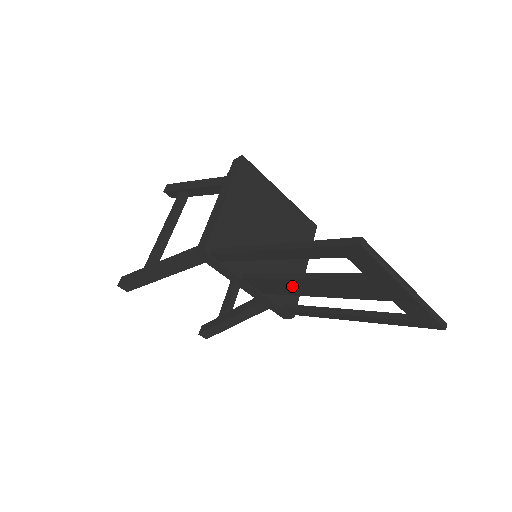
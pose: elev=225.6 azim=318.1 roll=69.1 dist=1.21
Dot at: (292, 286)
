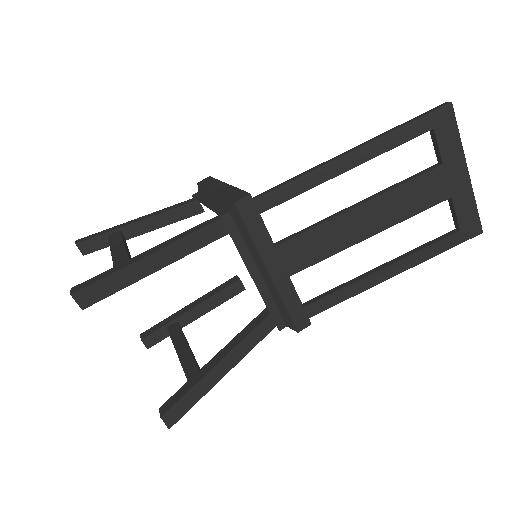
Dot at: (345, 228)
